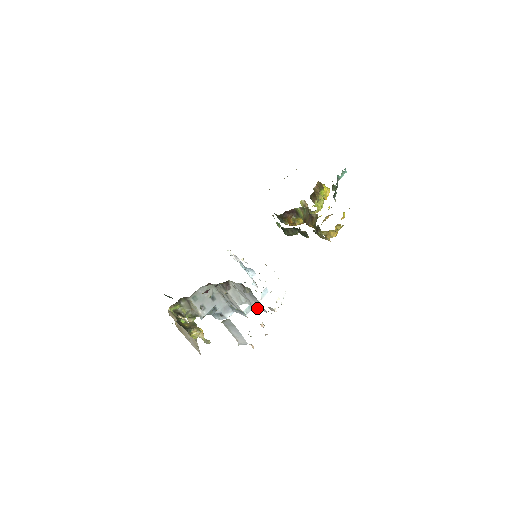
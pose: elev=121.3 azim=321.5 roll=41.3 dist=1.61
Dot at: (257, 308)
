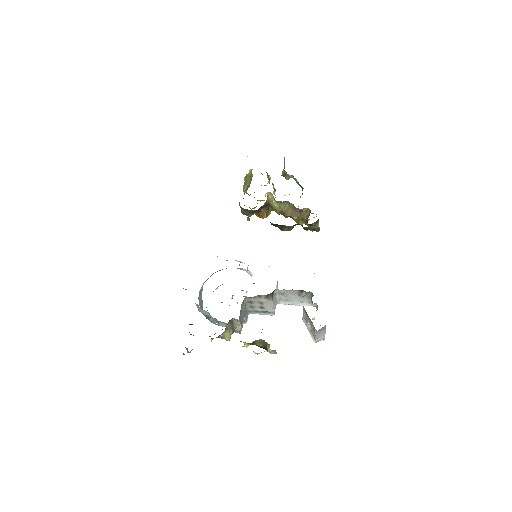
Dot at: (298, 305)
